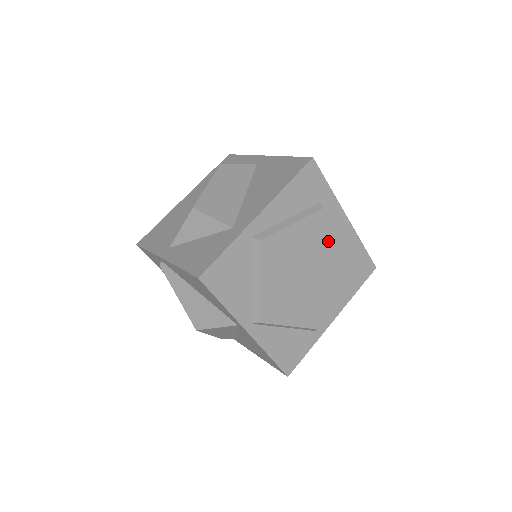
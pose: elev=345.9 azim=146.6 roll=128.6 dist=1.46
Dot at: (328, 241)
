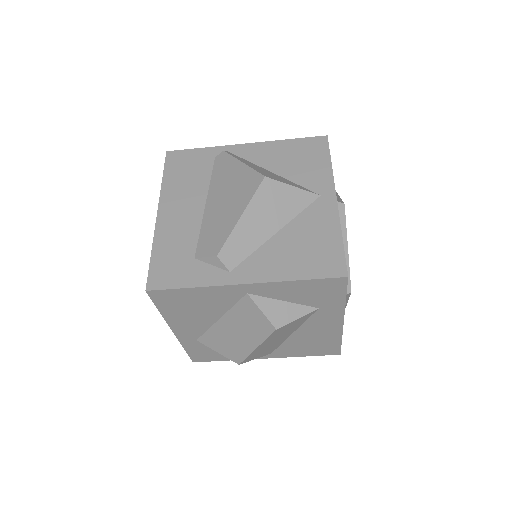
Dot at: occluded
